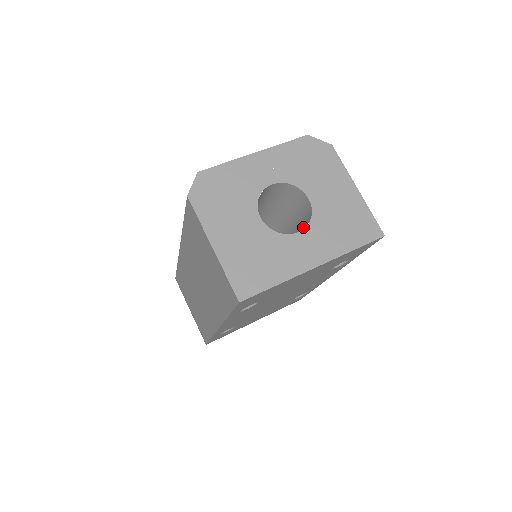
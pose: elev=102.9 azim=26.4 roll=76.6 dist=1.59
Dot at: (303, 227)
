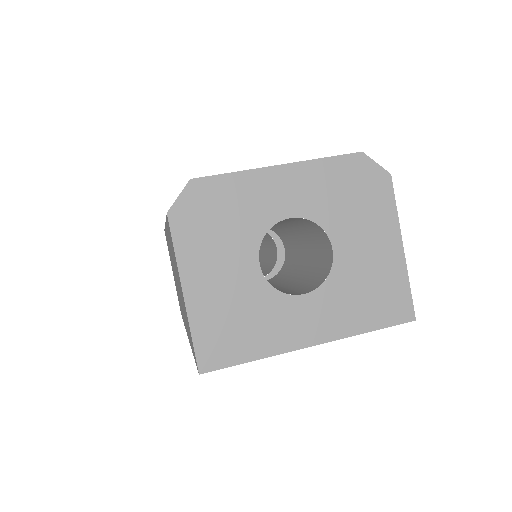
Dot at: (315, 275)
